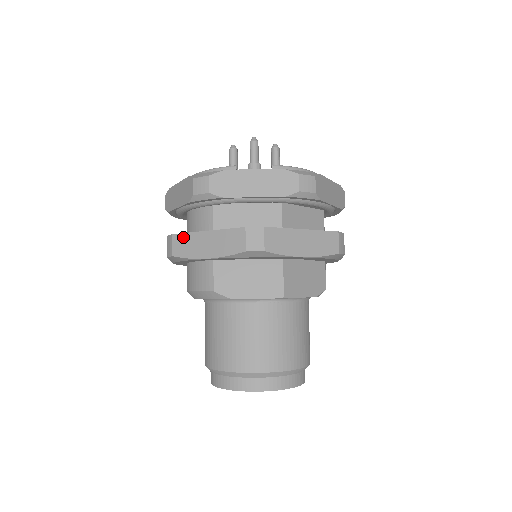
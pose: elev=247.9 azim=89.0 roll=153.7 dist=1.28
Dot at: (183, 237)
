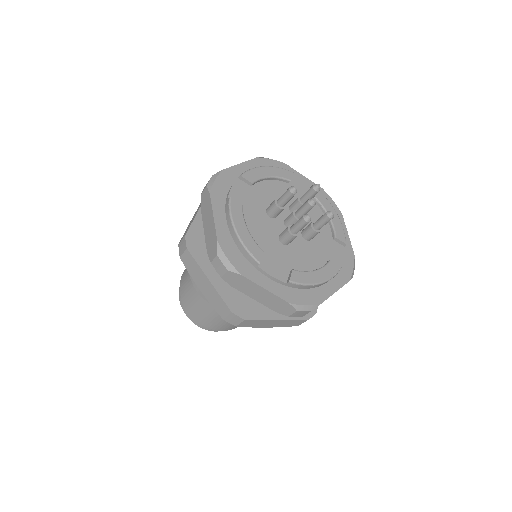
Dot at: (193, 260)
